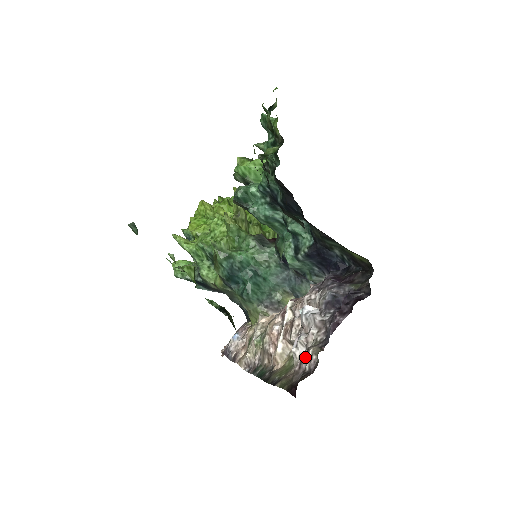
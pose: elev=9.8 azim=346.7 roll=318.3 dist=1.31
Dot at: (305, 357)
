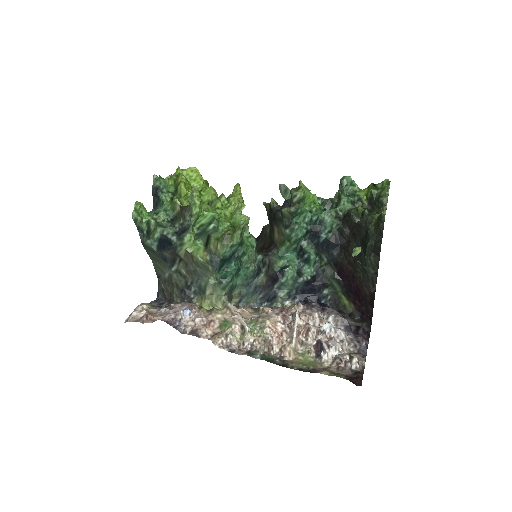
Dot at: (347, 359)
